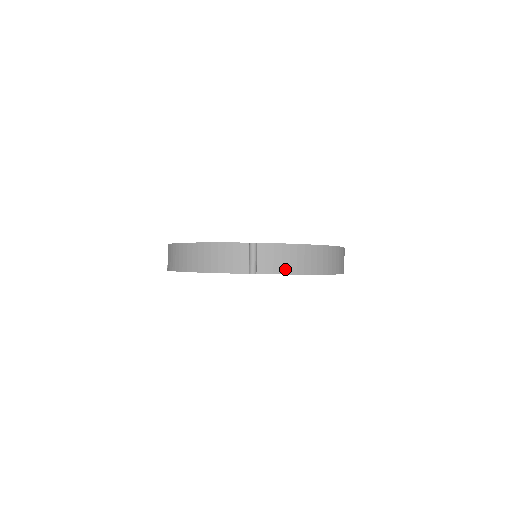
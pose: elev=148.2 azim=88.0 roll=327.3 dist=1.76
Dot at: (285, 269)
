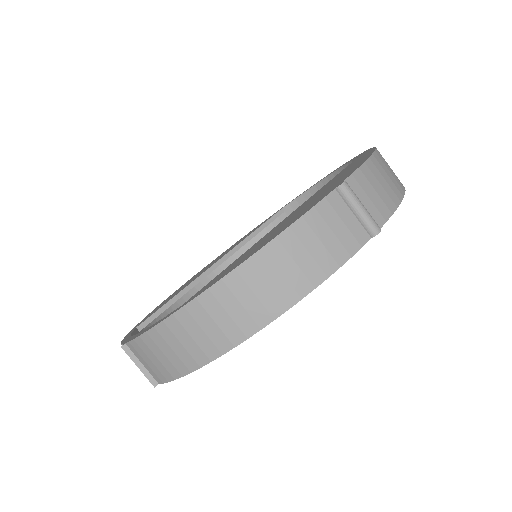
Dot at: (393, 198)
